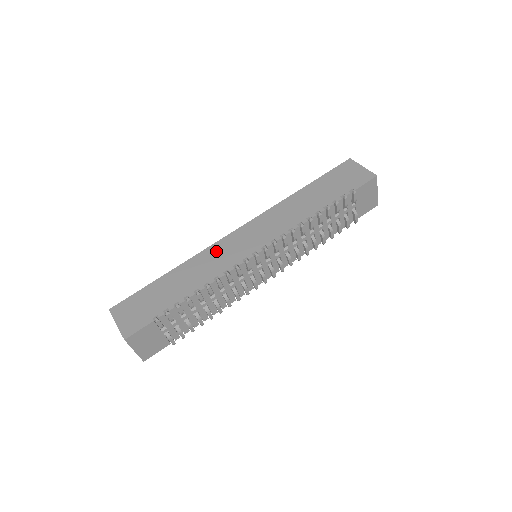
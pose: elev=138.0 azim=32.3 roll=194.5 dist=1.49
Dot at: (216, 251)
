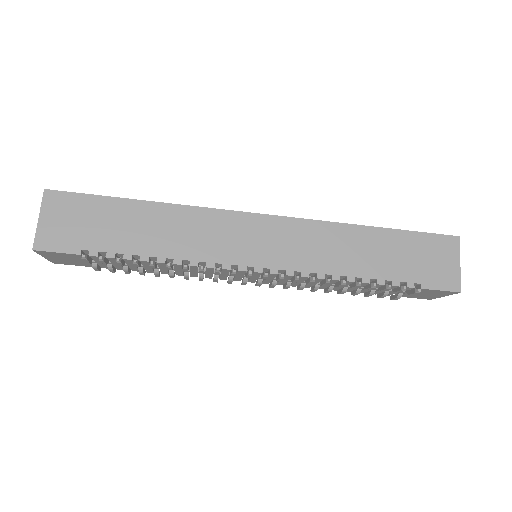
Dot at: (215, 223)
